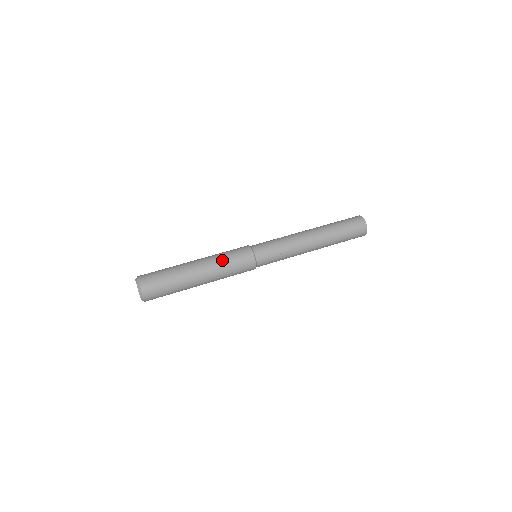
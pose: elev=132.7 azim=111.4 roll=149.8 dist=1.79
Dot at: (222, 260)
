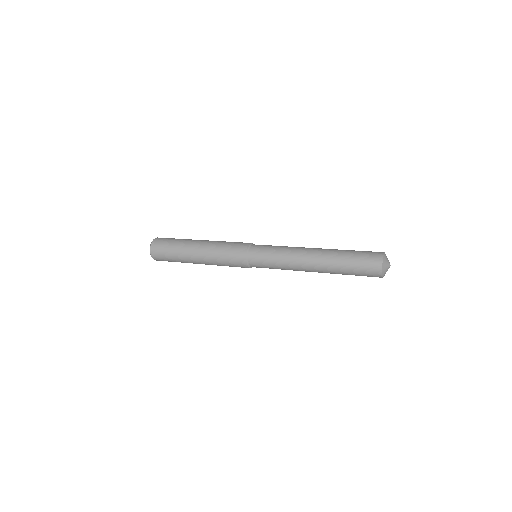
Dot at: occluded
